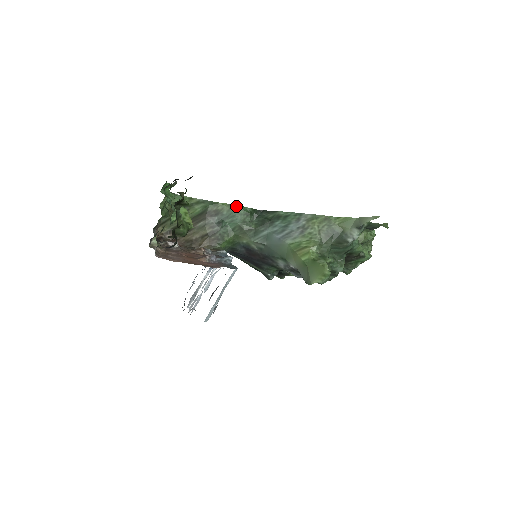
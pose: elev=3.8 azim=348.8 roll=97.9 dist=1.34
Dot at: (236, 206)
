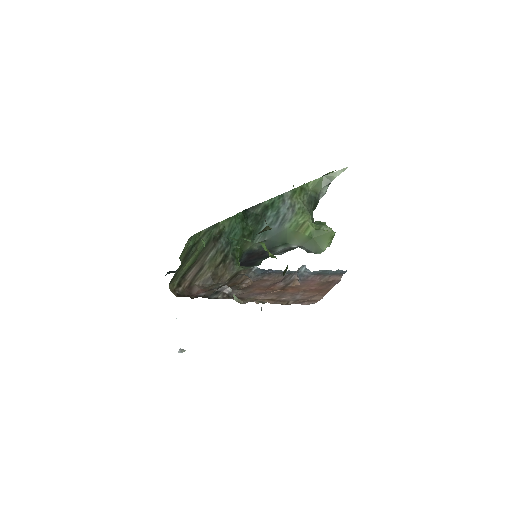
Dot at: (234, 217)
